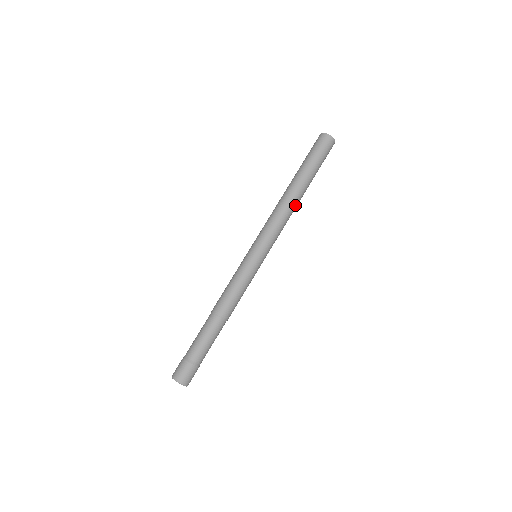
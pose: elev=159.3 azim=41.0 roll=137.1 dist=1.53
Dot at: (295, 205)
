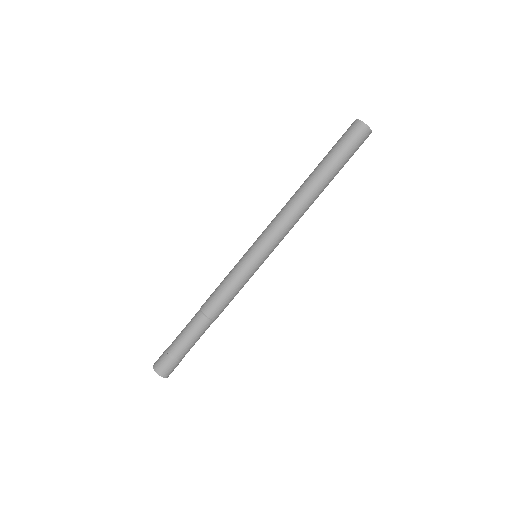
Dot at: occluded
